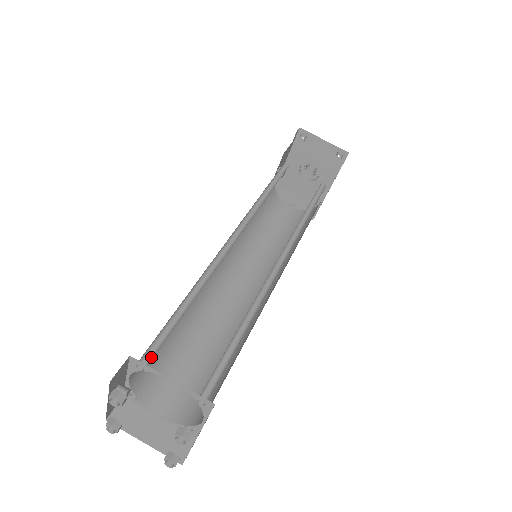
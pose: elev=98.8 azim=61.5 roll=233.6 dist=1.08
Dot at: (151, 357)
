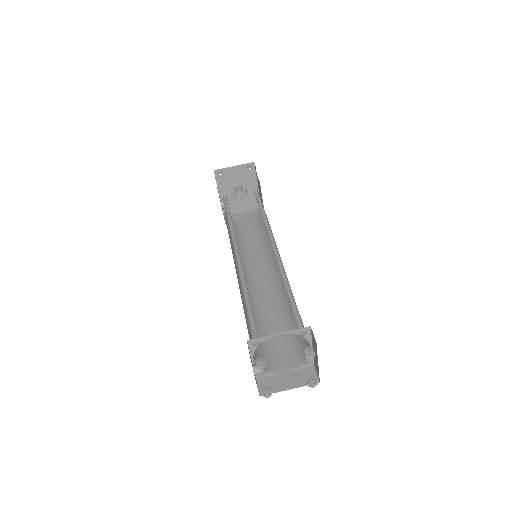
Dot at: (256, 336)
